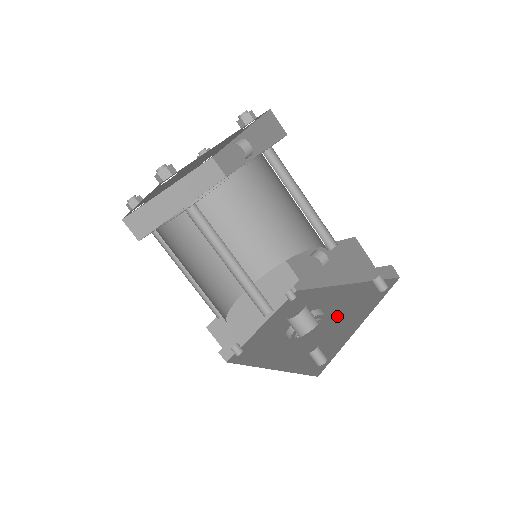
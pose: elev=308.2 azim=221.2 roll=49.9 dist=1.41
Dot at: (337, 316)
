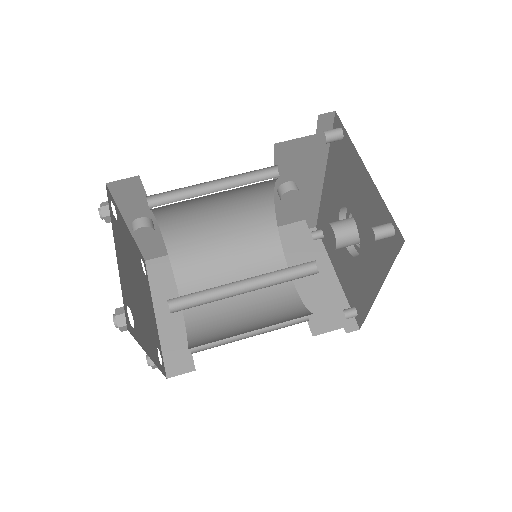
Dot at: (352, 194)
